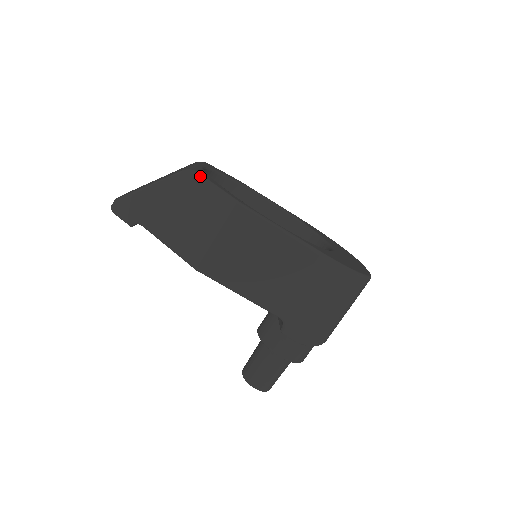
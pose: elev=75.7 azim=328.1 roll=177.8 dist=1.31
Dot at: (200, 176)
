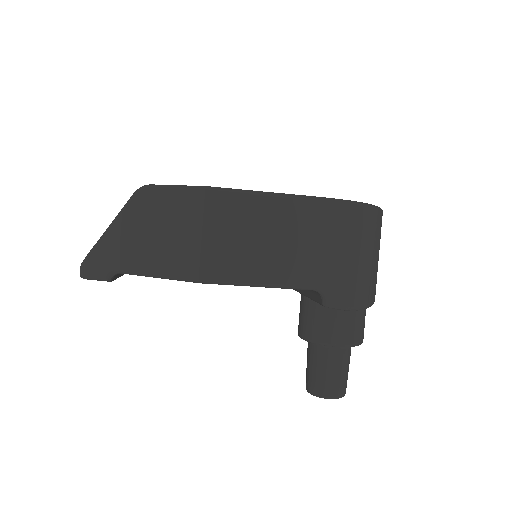
Dot at: (155, 186)
